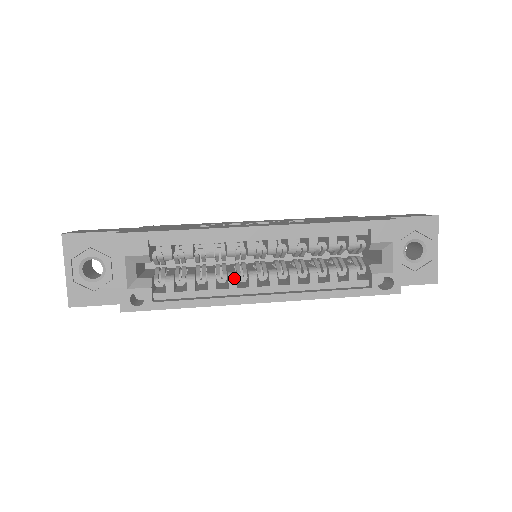
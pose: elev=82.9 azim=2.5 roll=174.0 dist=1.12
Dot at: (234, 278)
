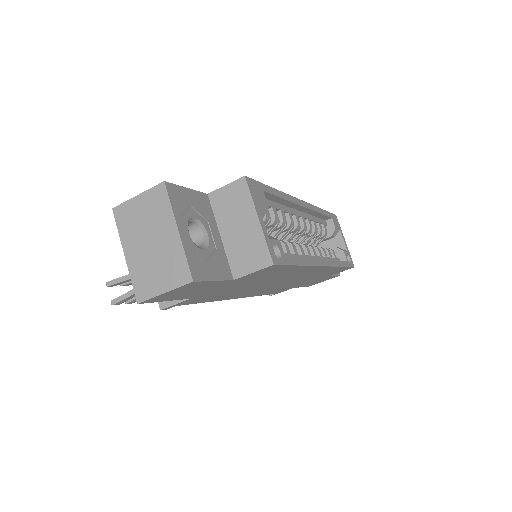
Dot at: (301, 246)
